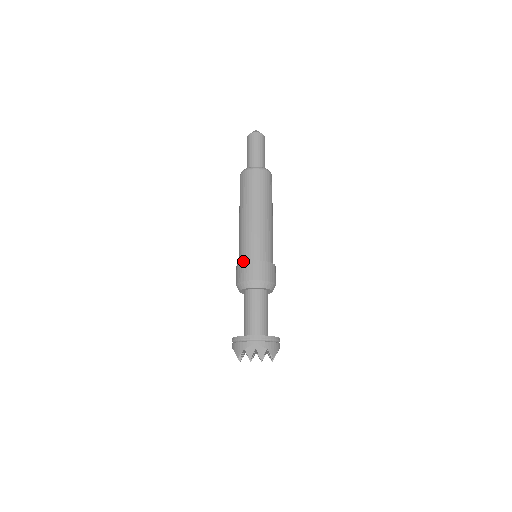
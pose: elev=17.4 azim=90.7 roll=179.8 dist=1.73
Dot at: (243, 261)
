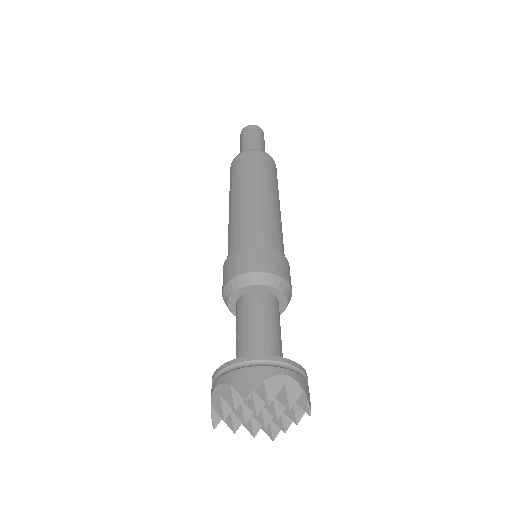
Dot at: (248, 247)
